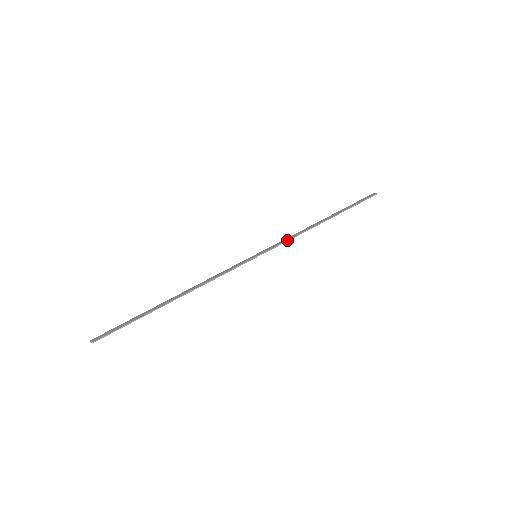
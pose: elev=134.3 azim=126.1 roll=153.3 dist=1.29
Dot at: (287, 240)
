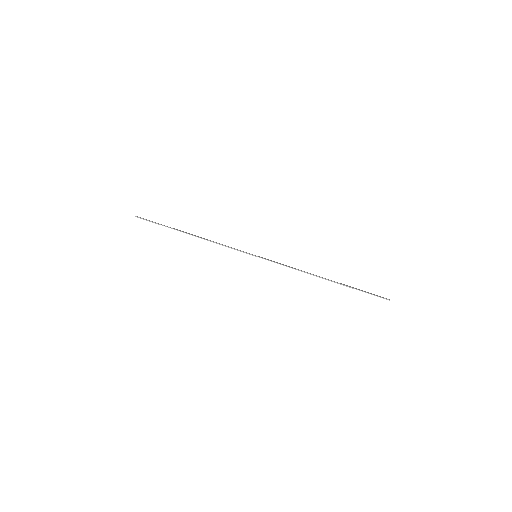
Dot at: (285, 265)
